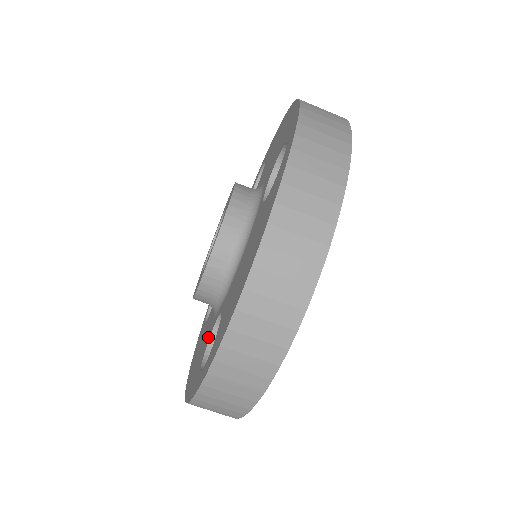
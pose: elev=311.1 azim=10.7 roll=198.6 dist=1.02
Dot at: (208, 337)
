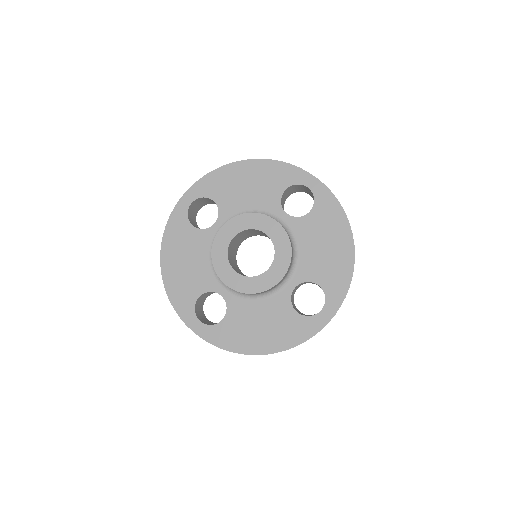
Dot at: (204, 286)
